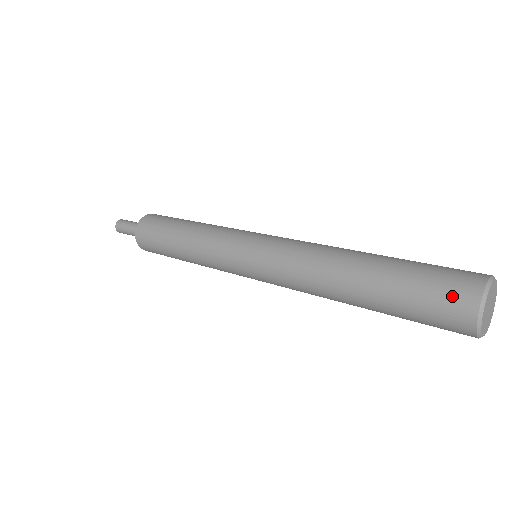
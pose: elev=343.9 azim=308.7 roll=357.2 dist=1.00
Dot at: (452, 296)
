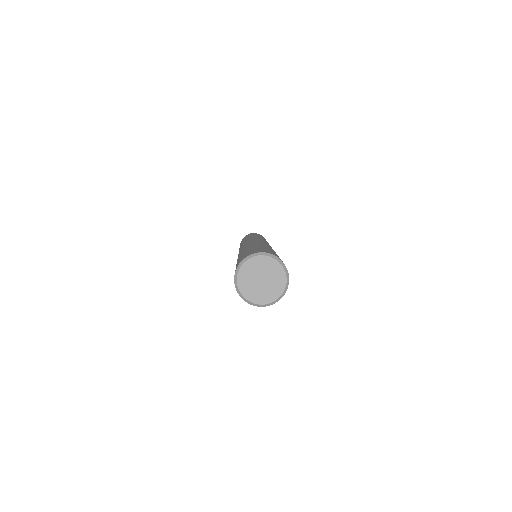
Dot at: occluded
